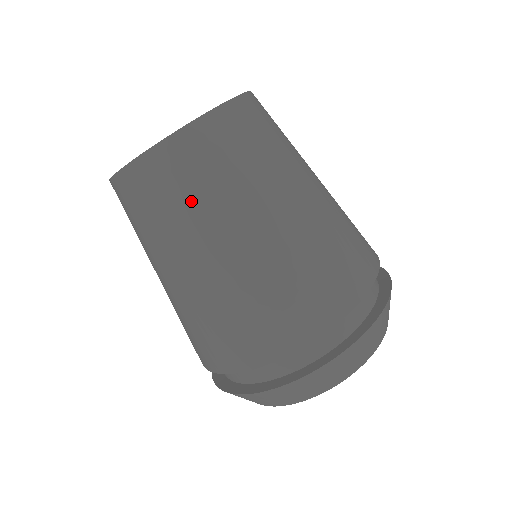
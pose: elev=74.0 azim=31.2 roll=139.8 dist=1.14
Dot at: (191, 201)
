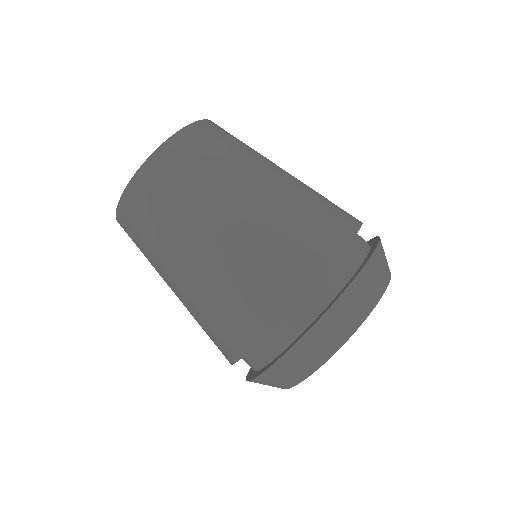
Dot at: (154, 231)
